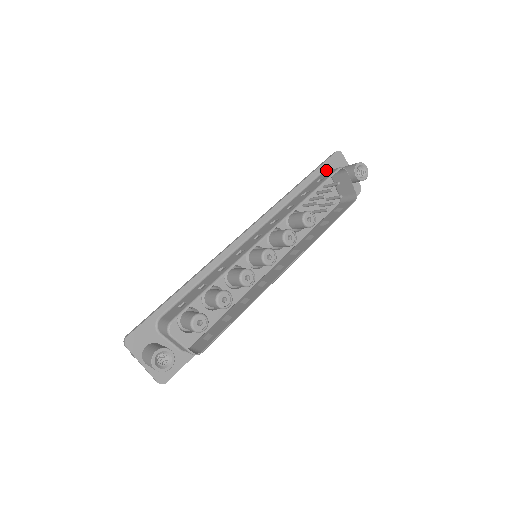
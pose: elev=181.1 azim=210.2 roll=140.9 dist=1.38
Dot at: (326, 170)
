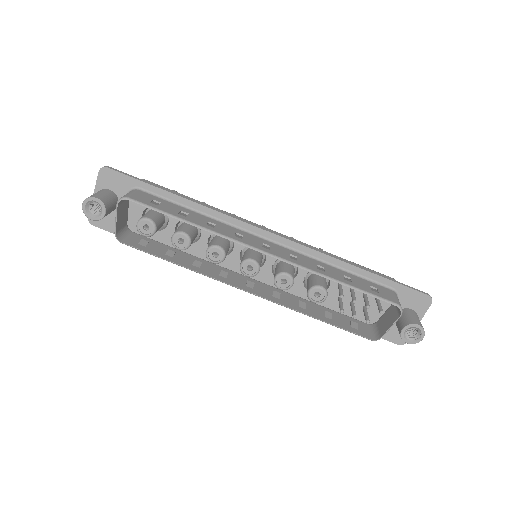
Dot at: (398, 292)
